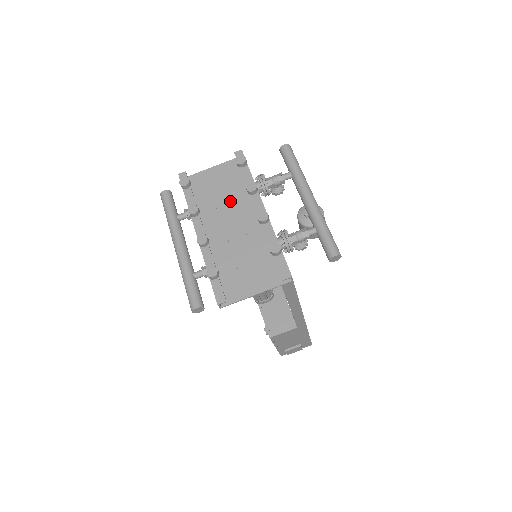
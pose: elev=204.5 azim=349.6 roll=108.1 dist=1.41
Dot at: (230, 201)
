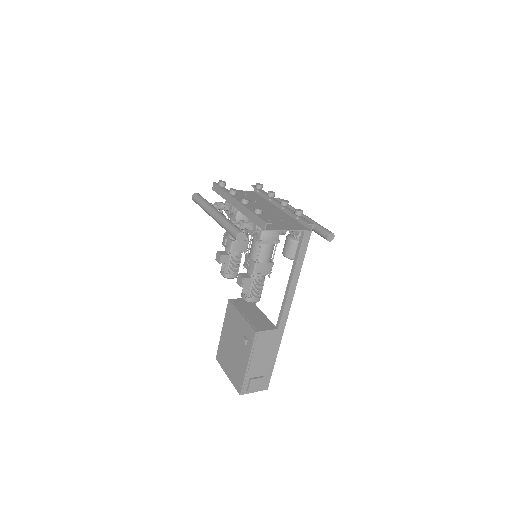
Dot at: (253, 201)
